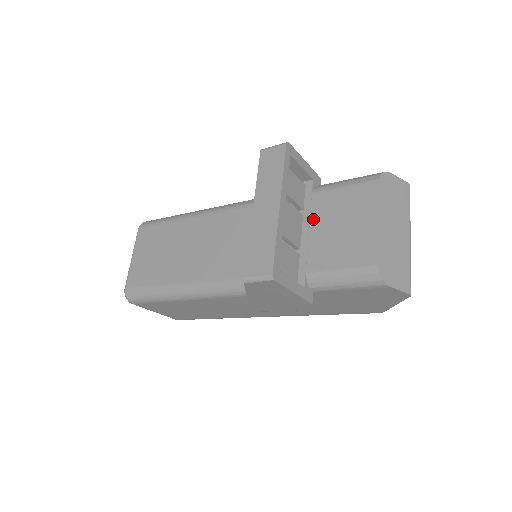
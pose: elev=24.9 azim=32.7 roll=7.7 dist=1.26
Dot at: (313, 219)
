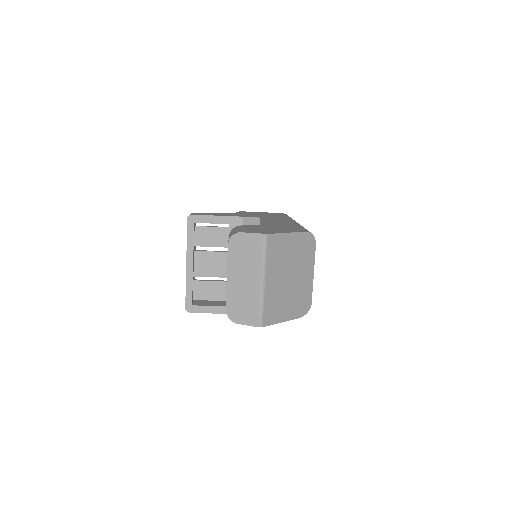
Dot at: occluded
